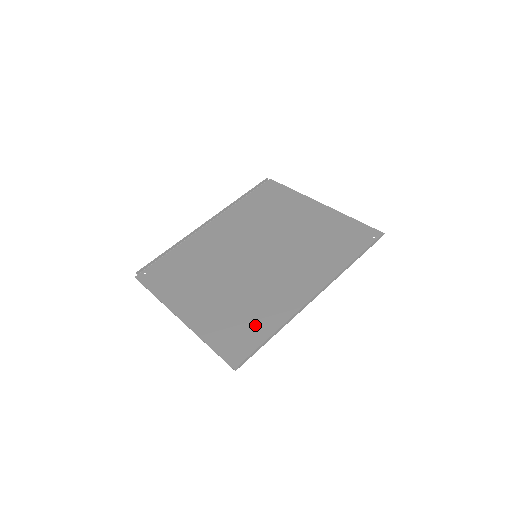
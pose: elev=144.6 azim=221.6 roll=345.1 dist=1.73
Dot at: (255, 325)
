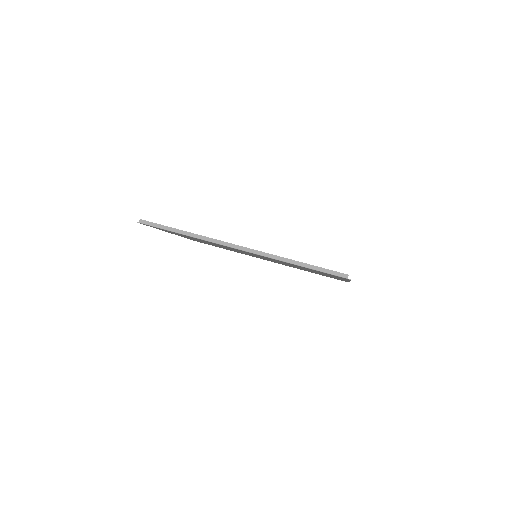
Dot at: occluded
